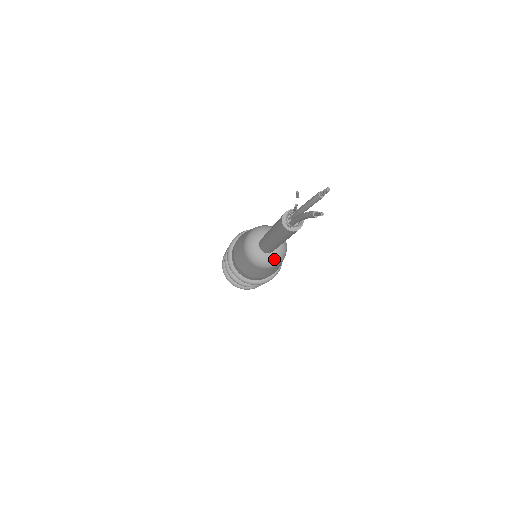
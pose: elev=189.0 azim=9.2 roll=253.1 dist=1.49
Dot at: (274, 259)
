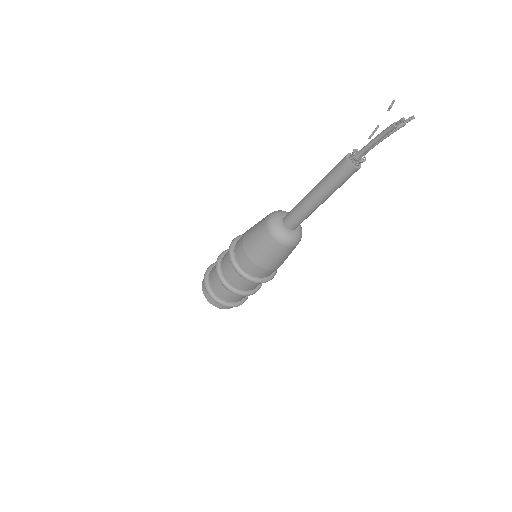
Dot at: (287, 235)
